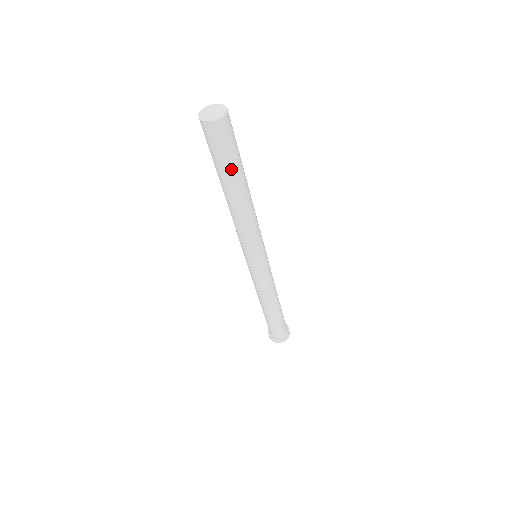
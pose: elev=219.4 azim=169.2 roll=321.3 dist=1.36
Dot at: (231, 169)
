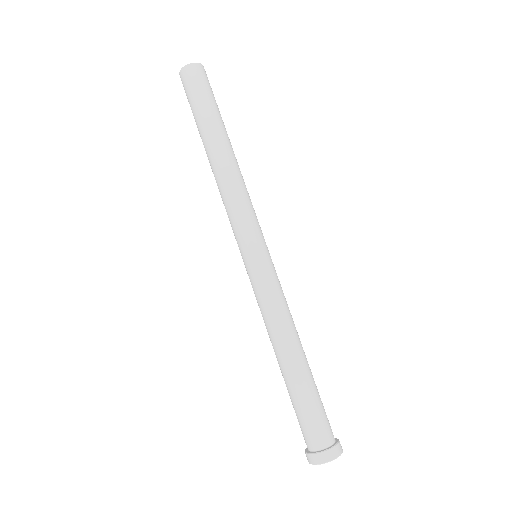
Dot at: (205, 114)
